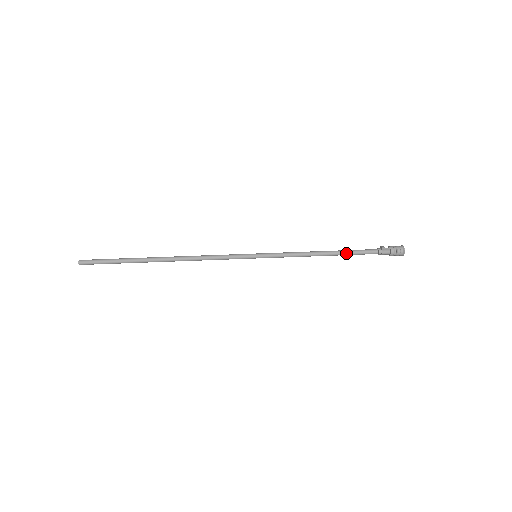
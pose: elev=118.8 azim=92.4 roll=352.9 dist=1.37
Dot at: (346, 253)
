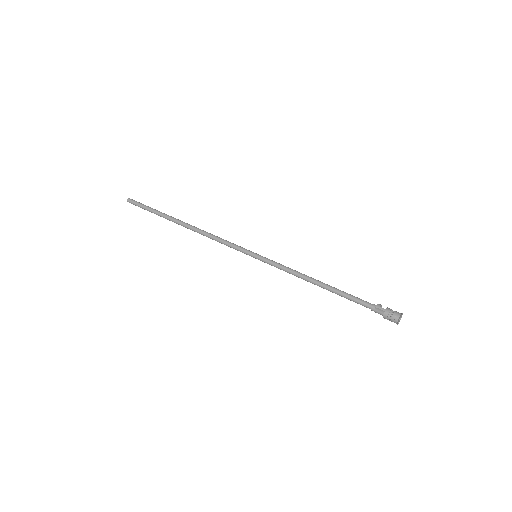
Dot at: (338, 293)
